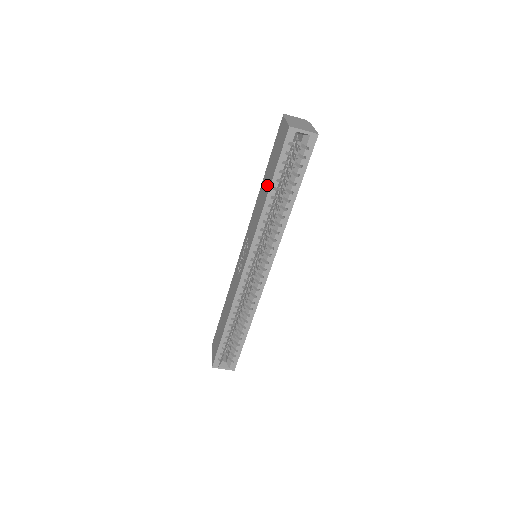
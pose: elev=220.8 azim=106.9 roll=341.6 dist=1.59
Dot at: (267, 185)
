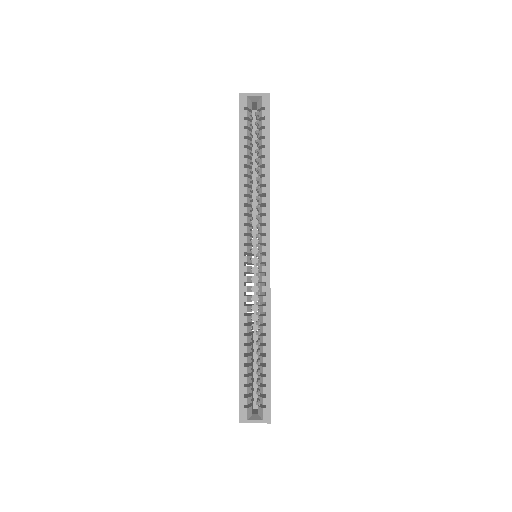
Dot at: occluded
